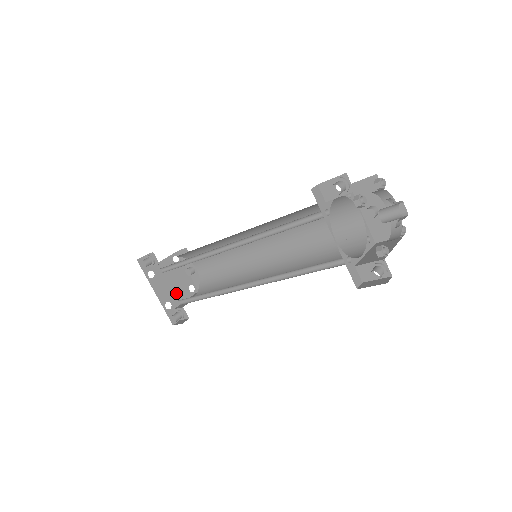
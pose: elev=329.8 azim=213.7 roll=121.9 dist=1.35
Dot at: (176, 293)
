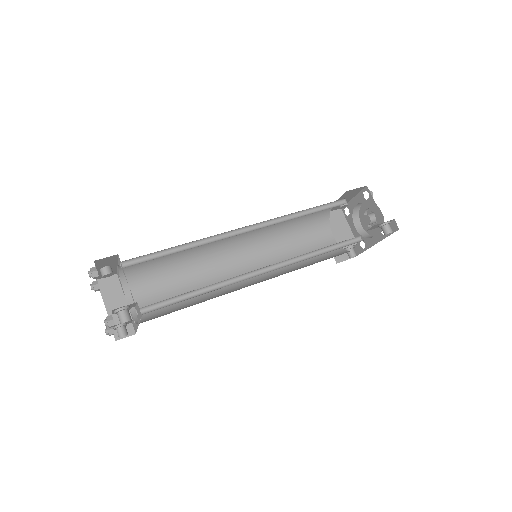
Dot at: occluded
